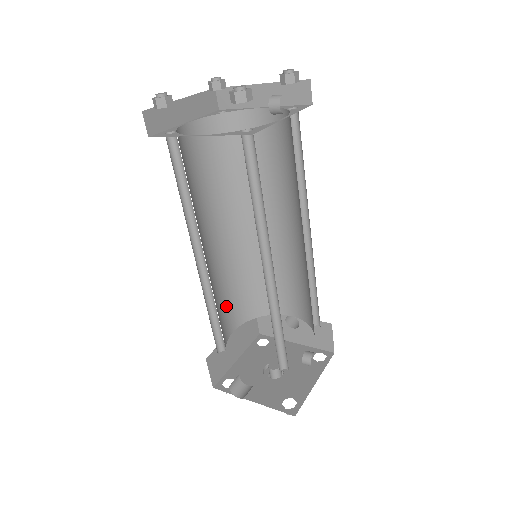
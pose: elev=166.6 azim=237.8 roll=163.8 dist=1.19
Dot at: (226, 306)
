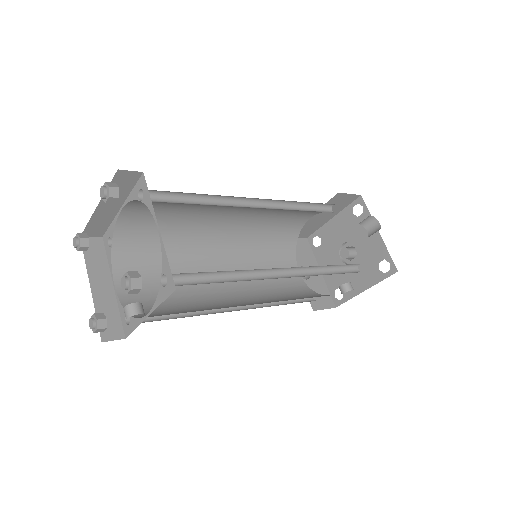
Dot at: (286, 218)
